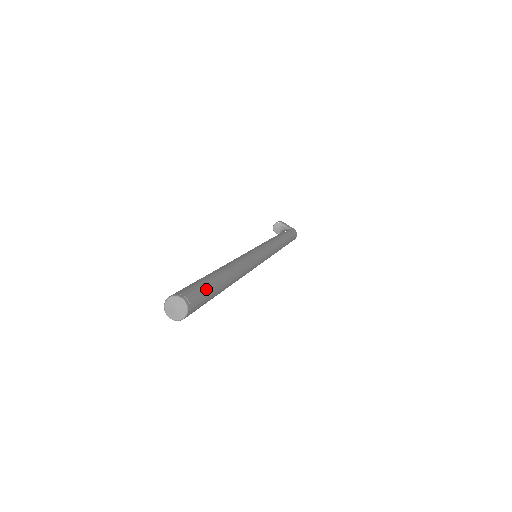
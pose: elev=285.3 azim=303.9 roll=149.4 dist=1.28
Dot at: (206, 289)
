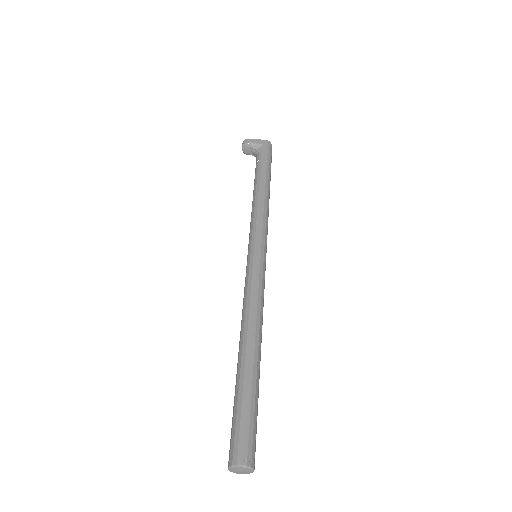
Dot at: (251, 415)
